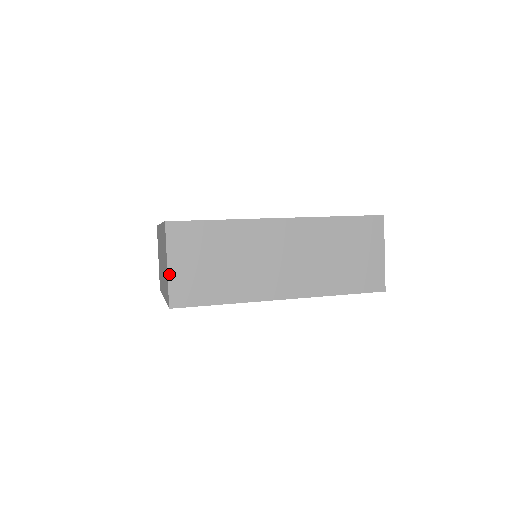
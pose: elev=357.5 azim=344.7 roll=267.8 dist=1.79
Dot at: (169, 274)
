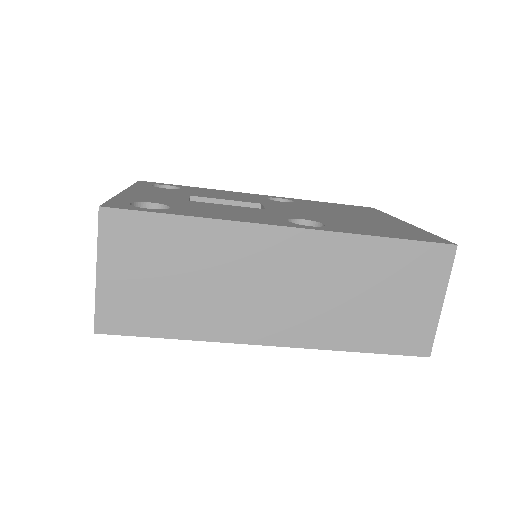
Dot at: (98, 285)
